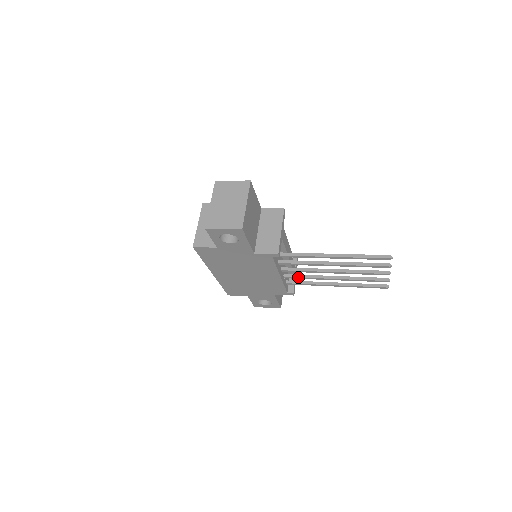
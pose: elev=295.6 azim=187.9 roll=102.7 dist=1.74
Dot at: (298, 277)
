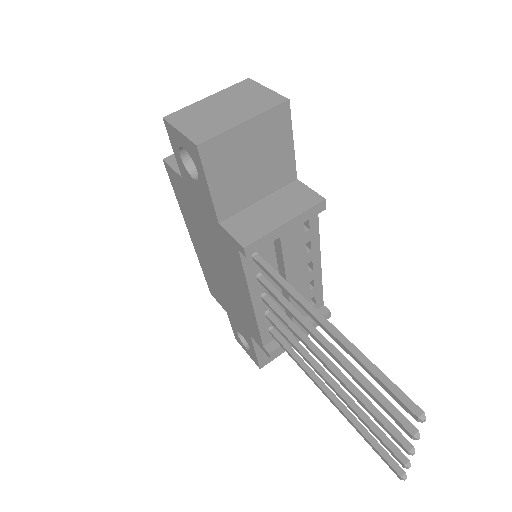
Dot at: (281, 330)
